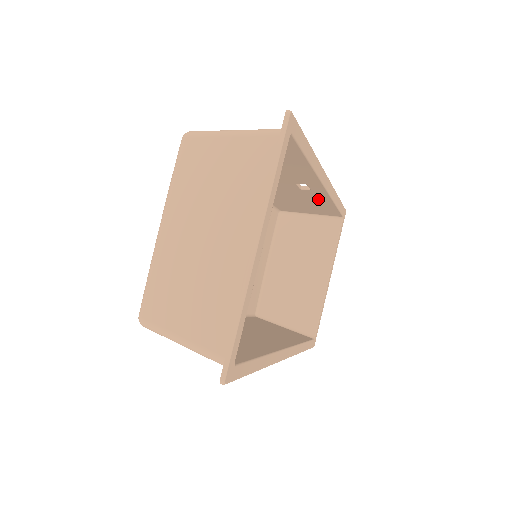
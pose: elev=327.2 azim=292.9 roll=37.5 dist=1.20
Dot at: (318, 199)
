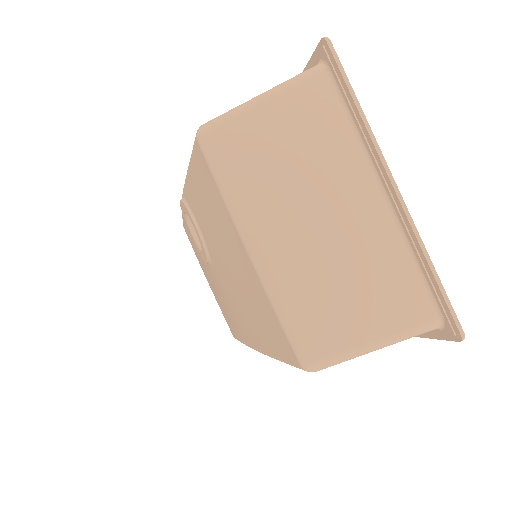
Dot at: occluded
